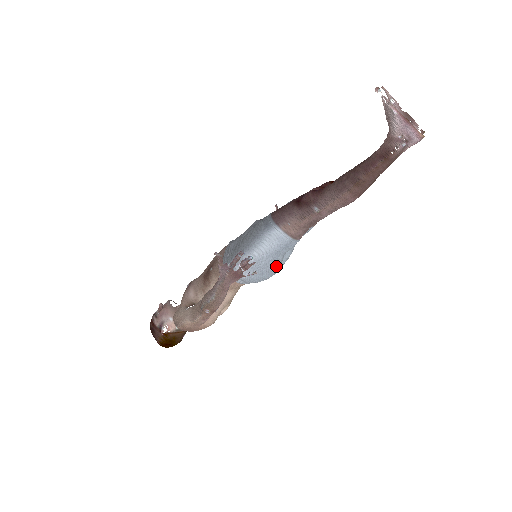
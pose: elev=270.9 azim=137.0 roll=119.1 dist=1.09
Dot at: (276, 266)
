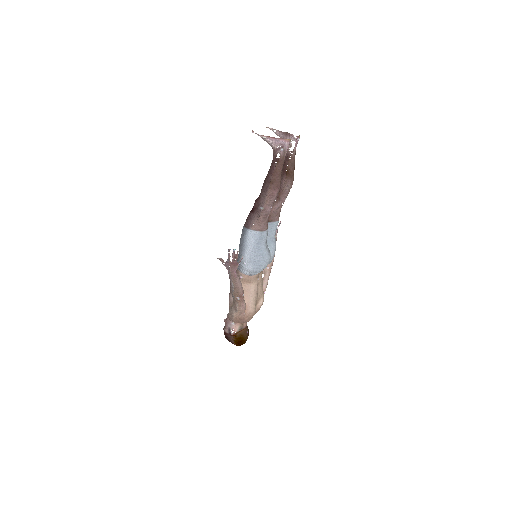
Dot at: (264, 253)
